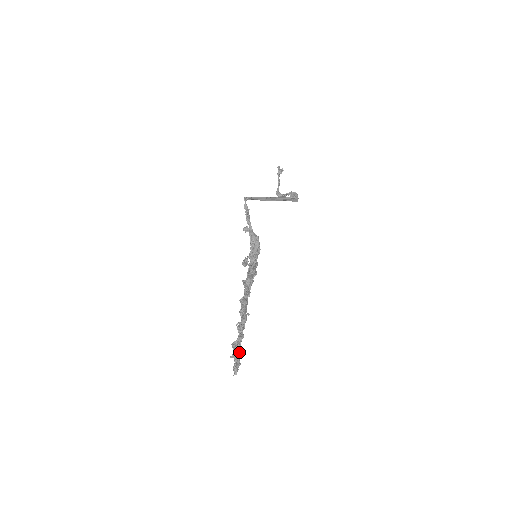
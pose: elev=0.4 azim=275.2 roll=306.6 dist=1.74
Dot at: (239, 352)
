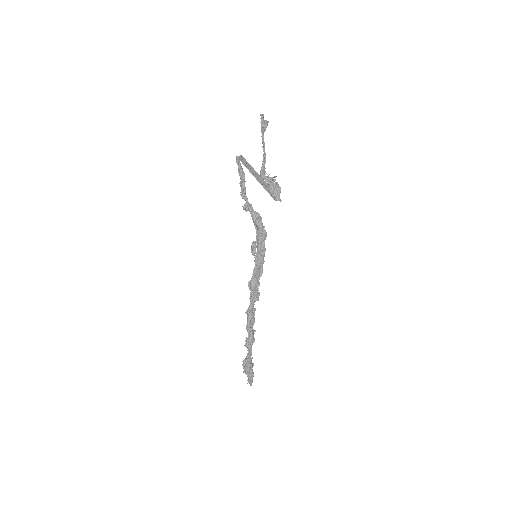
Dot at: (248, 372)
